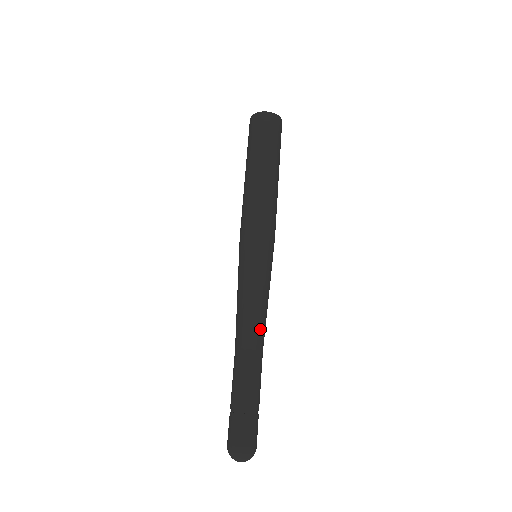
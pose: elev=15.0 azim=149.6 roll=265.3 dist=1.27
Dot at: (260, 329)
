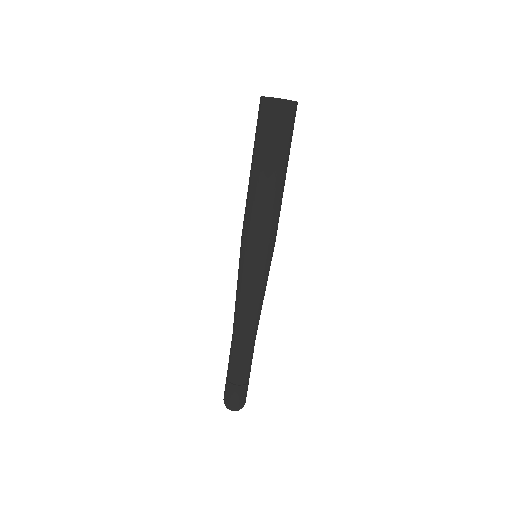
Dot at: (257, 324)
